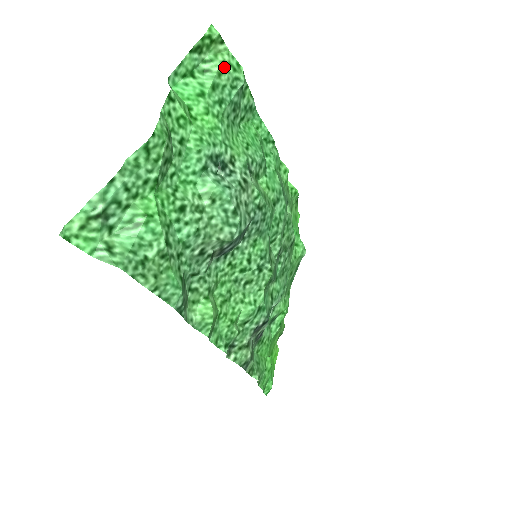
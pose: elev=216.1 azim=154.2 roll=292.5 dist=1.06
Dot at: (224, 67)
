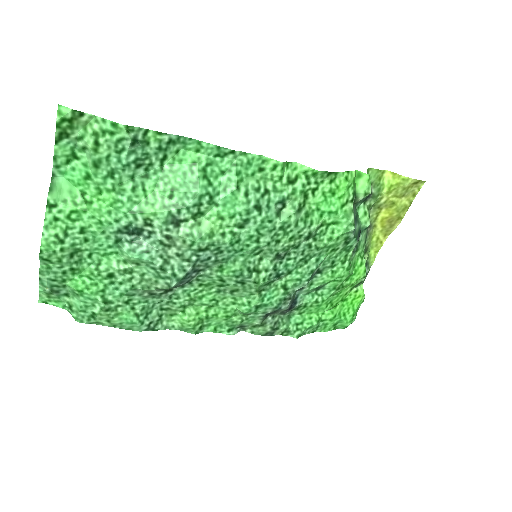
Dot at: (97, 139)
